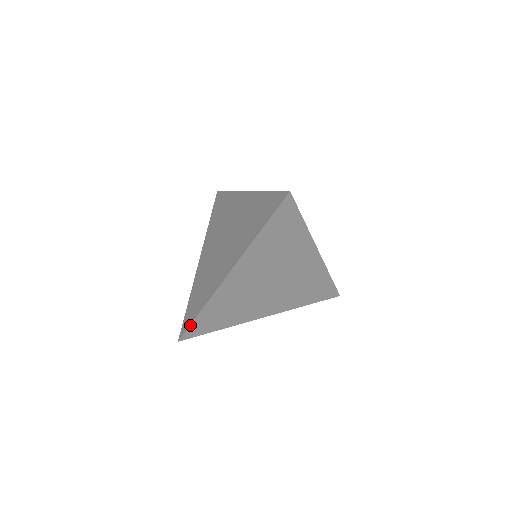
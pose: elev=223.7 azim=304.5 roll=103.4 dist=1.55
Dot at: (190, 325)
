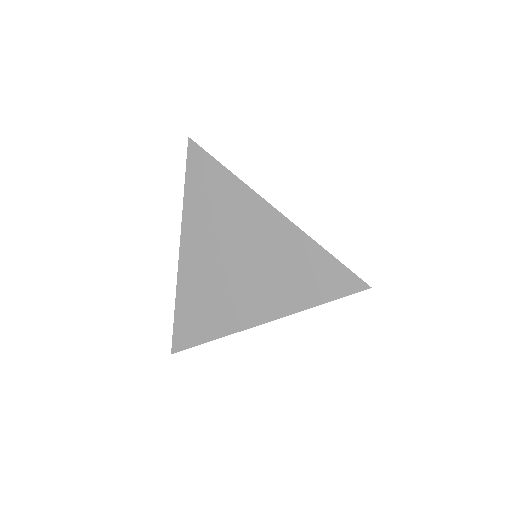
Dot at: occluded
